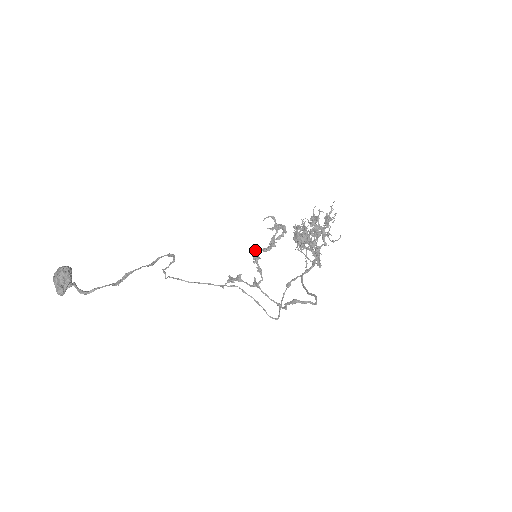
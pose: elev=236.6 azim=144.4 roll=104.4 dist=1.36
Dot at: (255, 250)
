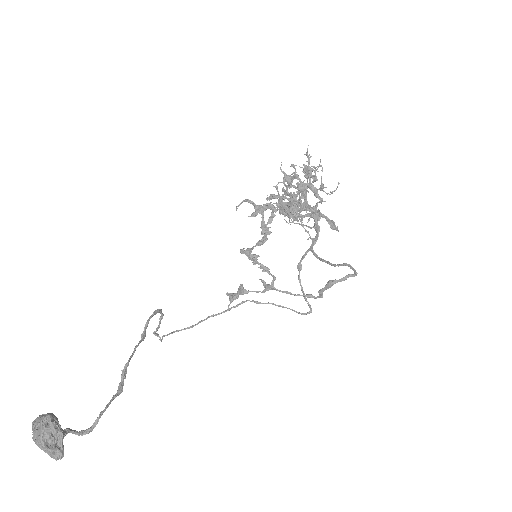
Dot at: (247, 249)
